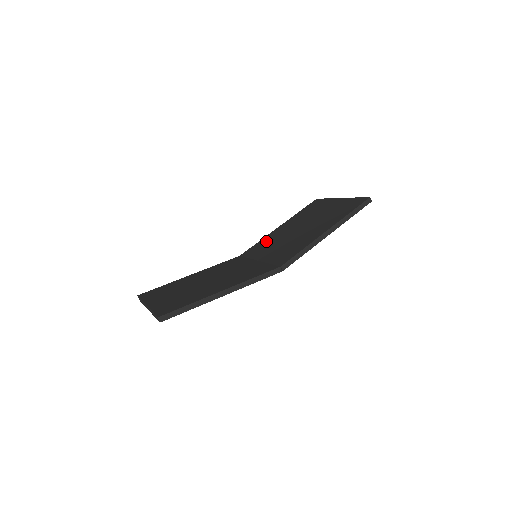
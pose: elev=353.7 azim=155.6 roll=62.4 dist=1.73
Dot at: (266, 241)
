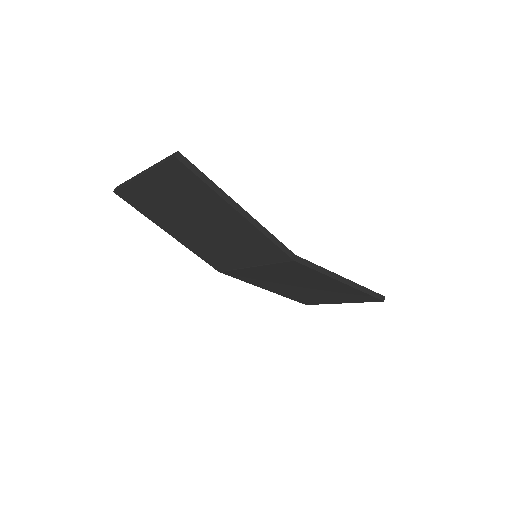
Dot at: occluded
